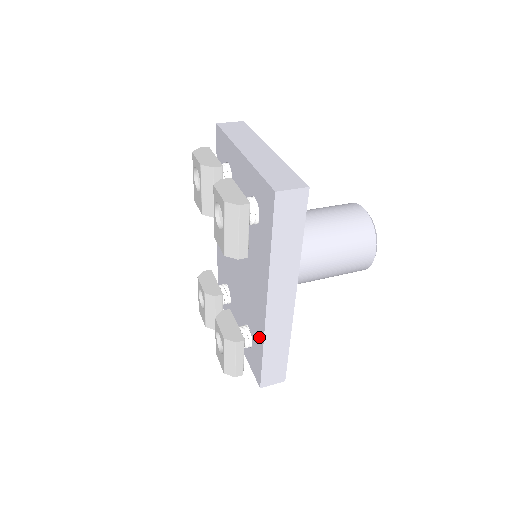
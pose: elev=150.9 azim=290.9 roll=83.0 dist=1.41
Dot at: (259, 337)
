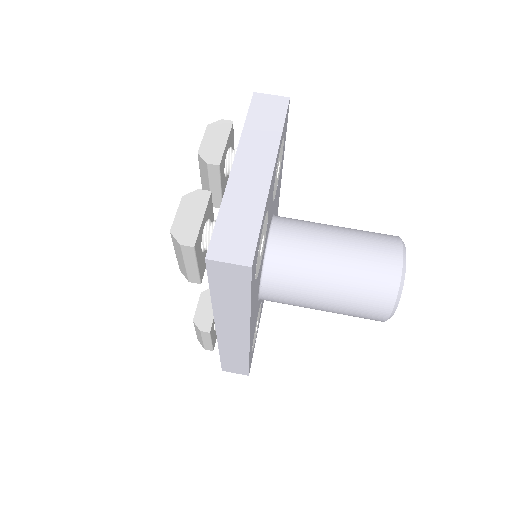
Dot at: occluded
